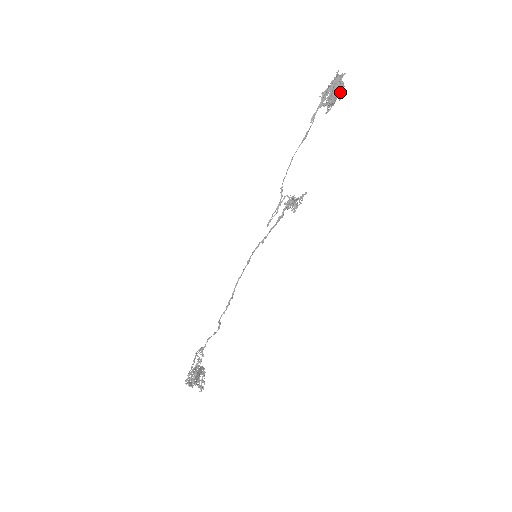
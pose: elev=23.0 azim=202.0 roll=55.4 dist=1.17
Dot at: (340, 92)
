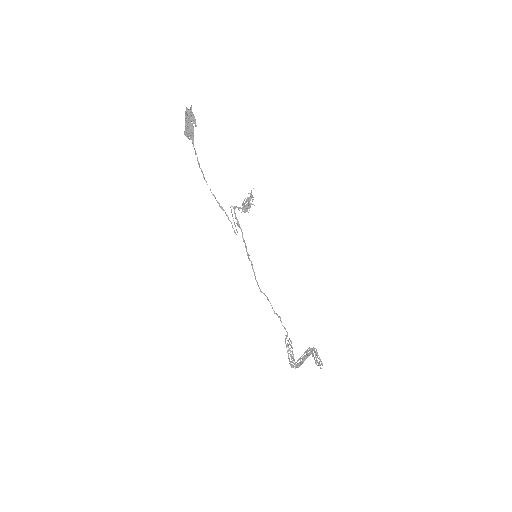
Dot at: (195, 119)
